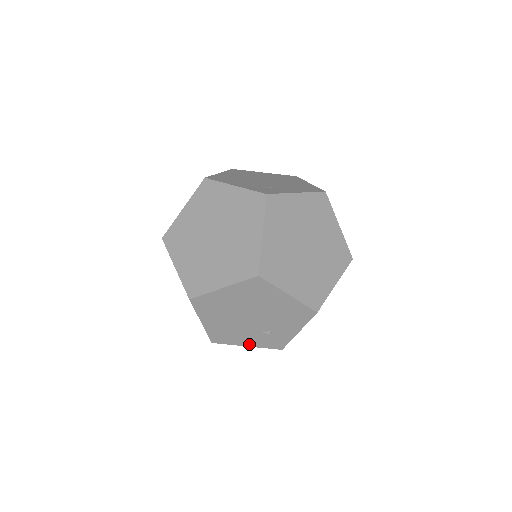
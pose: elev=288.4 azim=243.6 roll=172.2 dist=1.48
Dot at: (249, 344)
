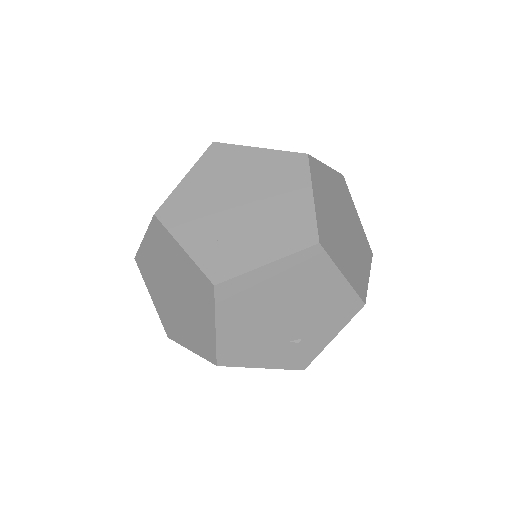
Dot at: (266, 364)
